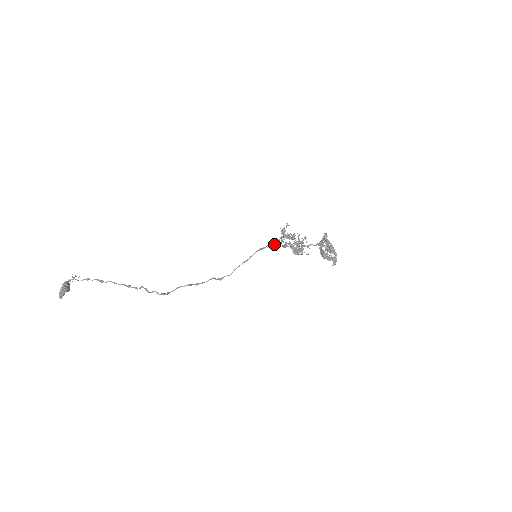
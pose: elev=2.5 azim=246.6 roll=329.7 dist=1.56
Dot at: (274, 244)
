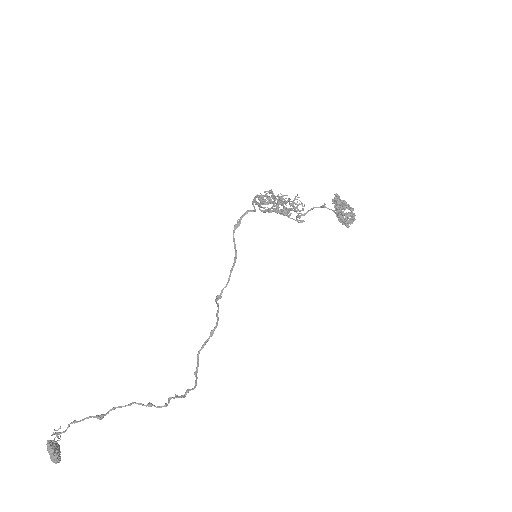
Dot at: occluded
